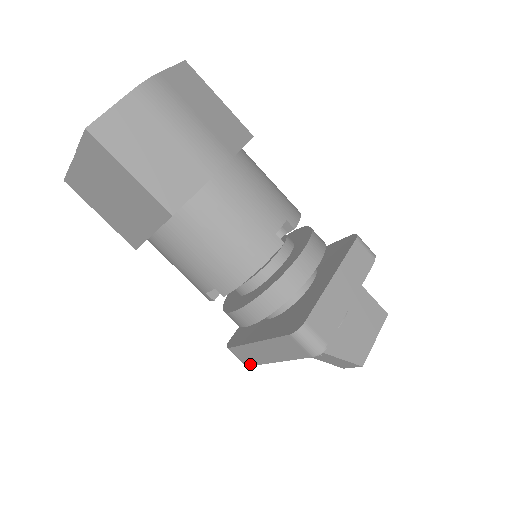
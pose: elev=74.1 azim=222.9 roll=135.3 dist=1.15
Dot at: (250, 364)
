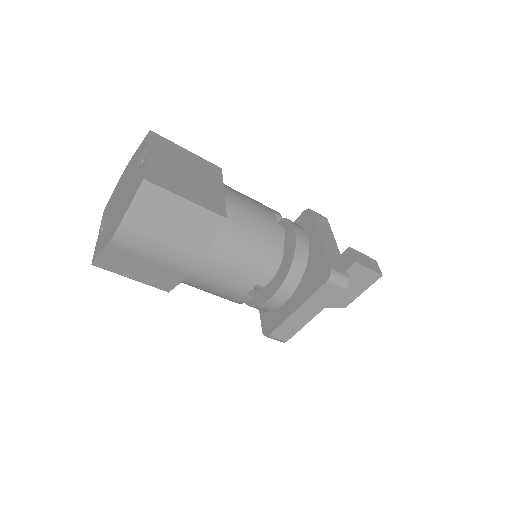
Dot at: occluded
